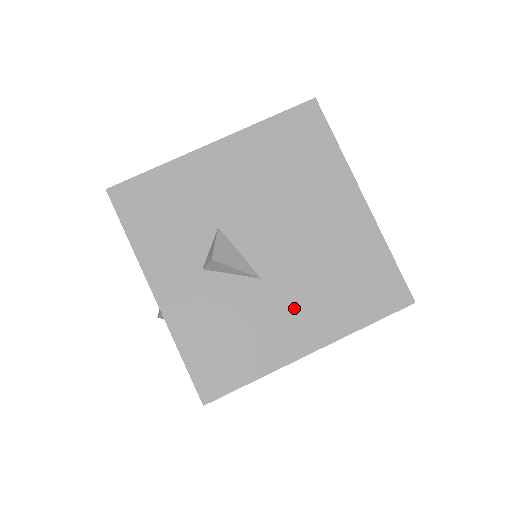
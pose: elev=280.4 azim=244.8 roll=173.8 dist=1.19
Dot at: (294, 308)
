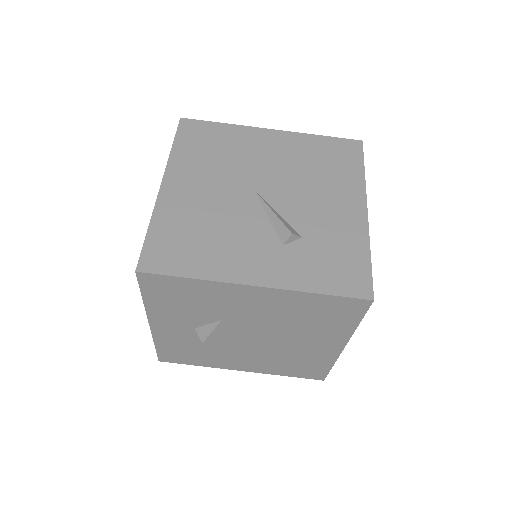
Dot at: (246, 359)
